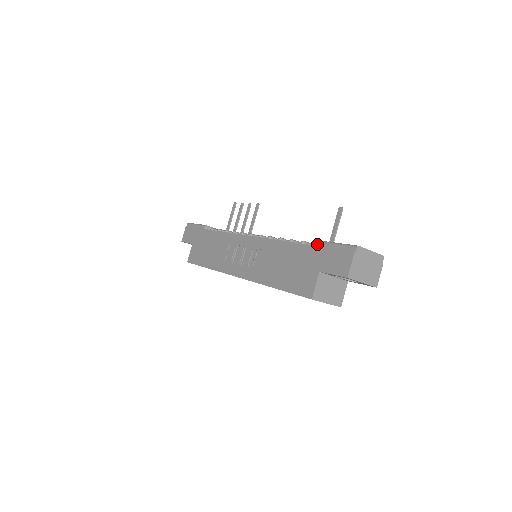
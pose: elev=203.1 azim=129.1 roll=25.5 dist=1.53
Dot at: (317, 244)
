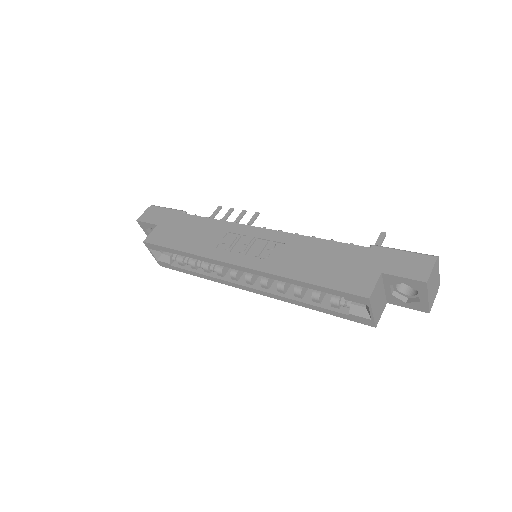
Dot at: (376, 248)
